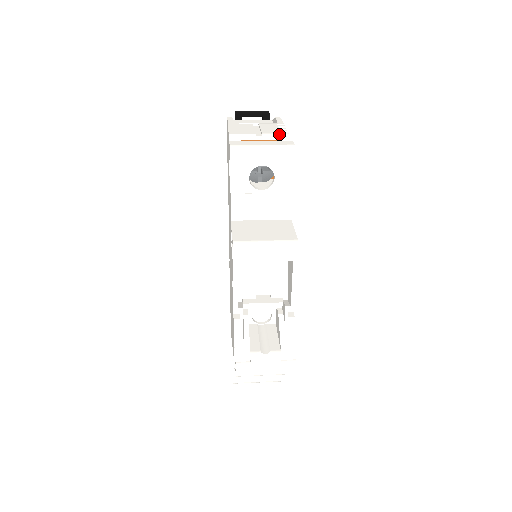
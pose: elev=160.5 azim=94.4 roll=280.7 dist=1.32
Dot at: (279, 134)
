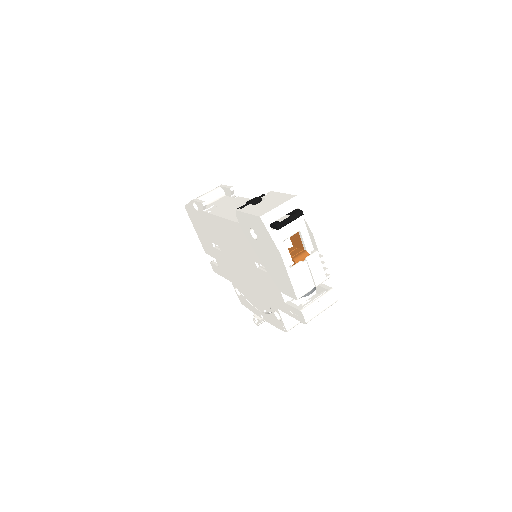
Dot at: occluded
